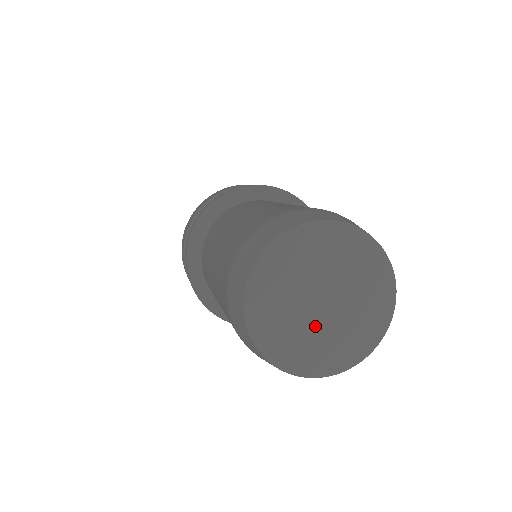
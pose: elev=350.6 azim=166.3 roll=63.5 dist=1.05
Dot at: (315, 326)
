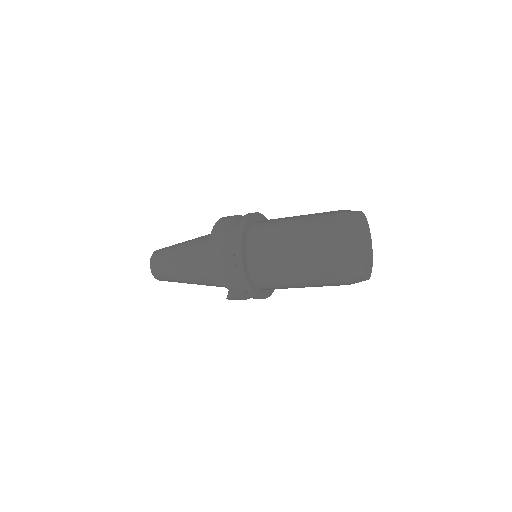
Dot at: (365, 255)
